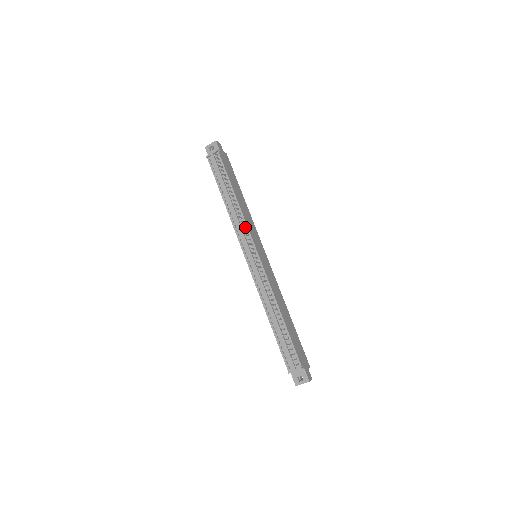
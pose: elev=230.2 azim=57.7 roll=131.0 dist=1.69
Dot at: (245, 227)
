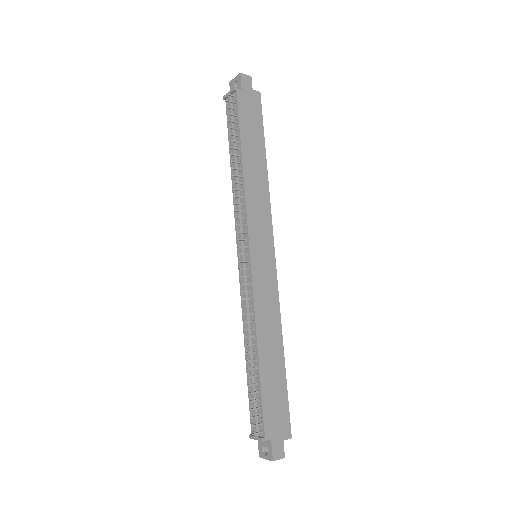
Dot at: (244, 212)
